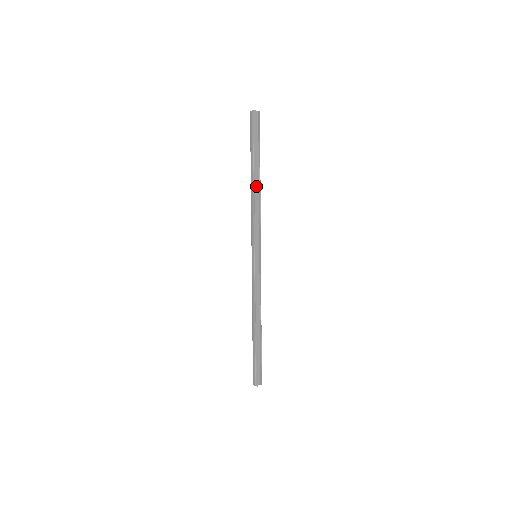
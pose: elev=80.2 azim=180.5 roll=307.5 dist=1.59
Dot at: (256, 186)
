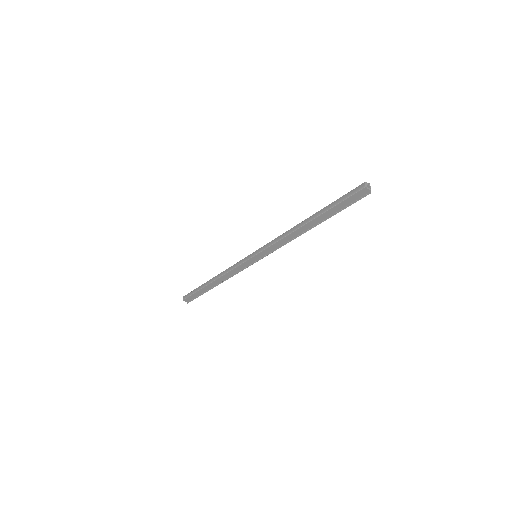
Dot at: (304, 228)
